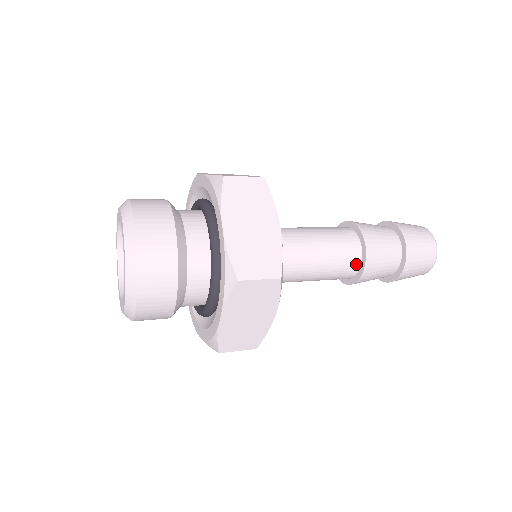
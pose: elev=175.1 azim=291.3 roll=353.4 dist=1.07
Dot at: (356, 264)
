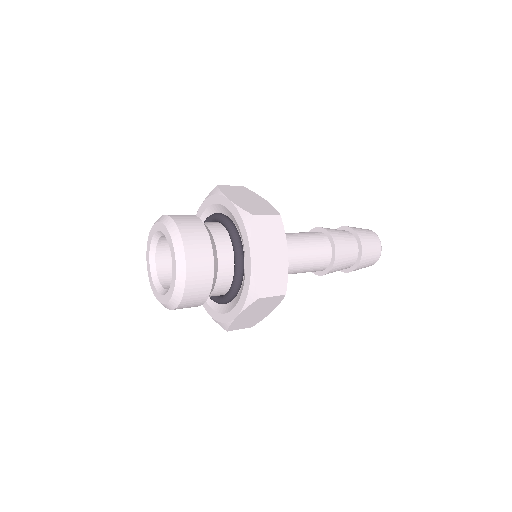
Dot at: (326, 265)
